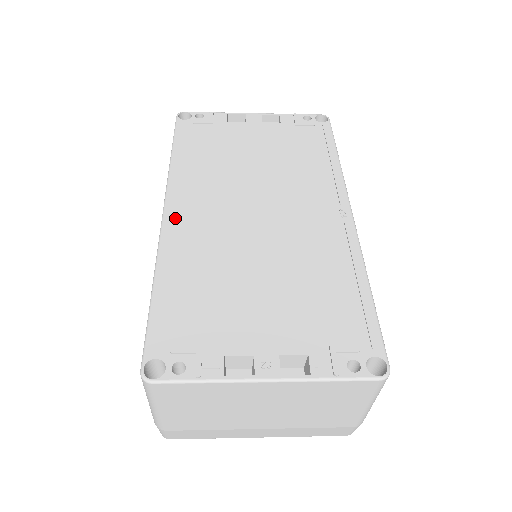
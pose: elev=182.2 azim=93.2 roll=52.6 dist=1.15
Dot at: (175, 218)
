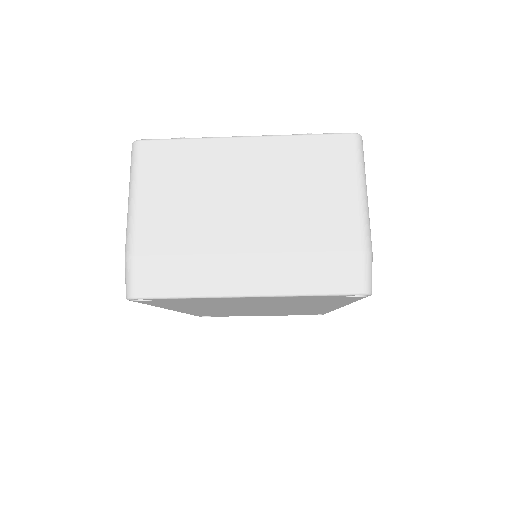
Dot at: occluded
